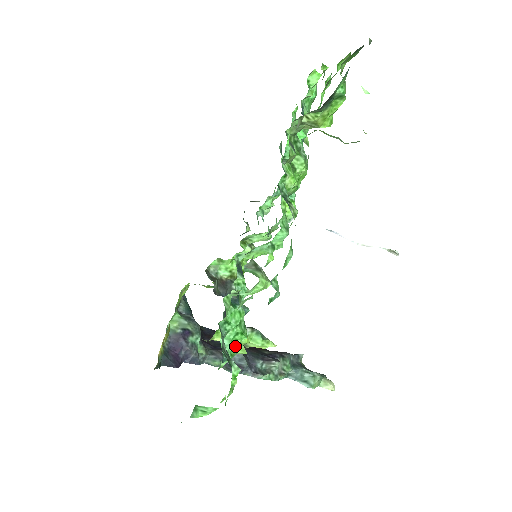
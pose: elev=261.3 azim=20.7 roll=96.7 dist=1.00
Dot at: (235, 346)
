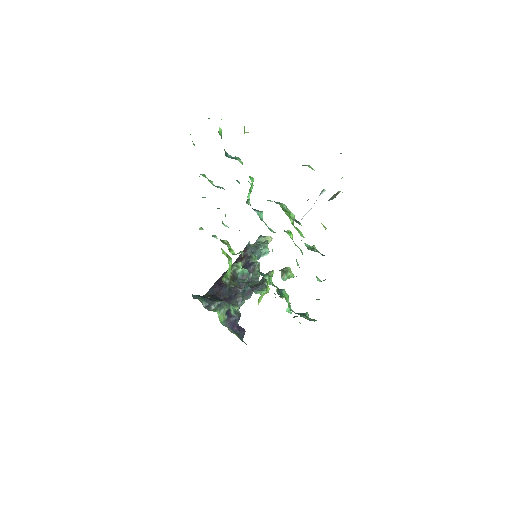
Dot at: occluded
